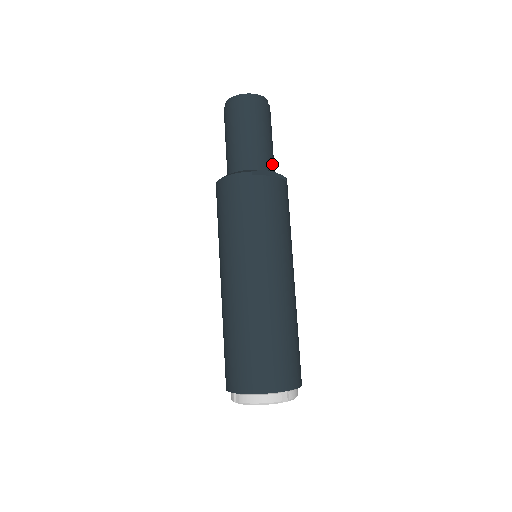
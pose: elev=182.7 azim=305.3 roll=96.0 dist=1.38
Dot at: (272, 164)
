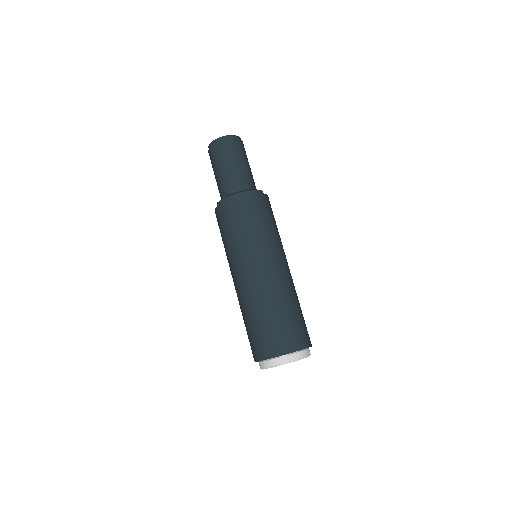
Dot at: occluded
